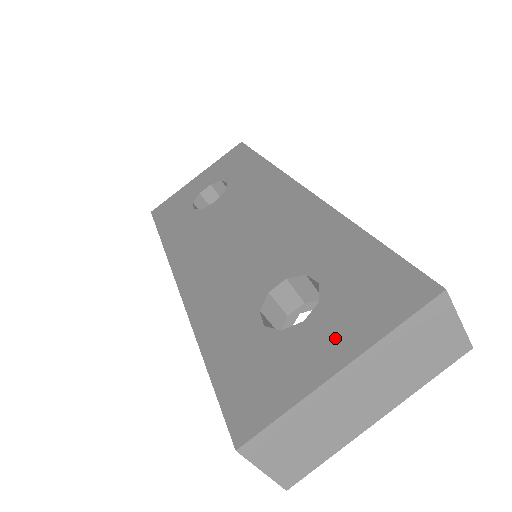
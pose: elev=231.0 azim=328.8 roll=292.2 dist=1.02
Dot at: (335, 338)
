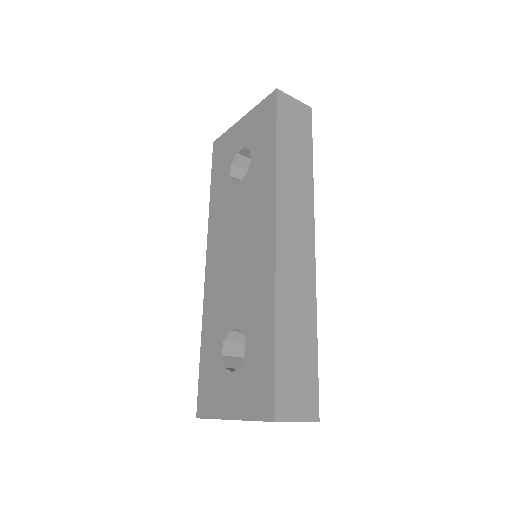
Dot at: (236, 399)
